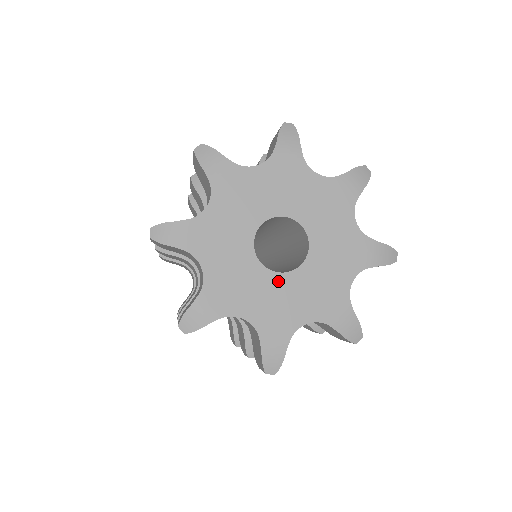
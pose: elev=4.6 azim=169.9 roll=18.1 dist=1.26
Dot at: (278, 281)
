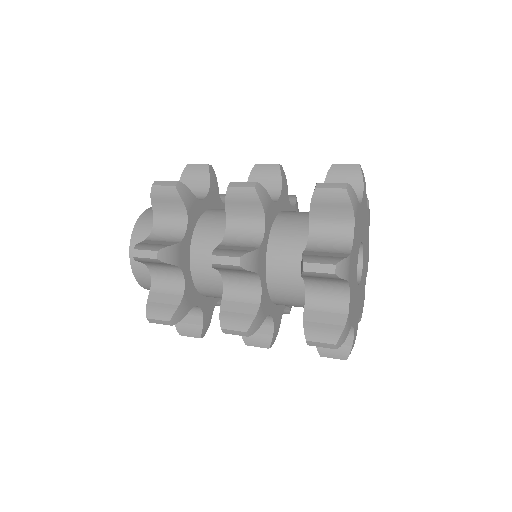
Dot at: (358, 292)
